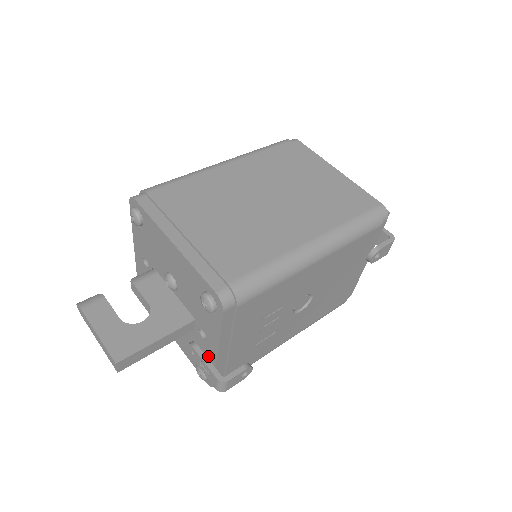
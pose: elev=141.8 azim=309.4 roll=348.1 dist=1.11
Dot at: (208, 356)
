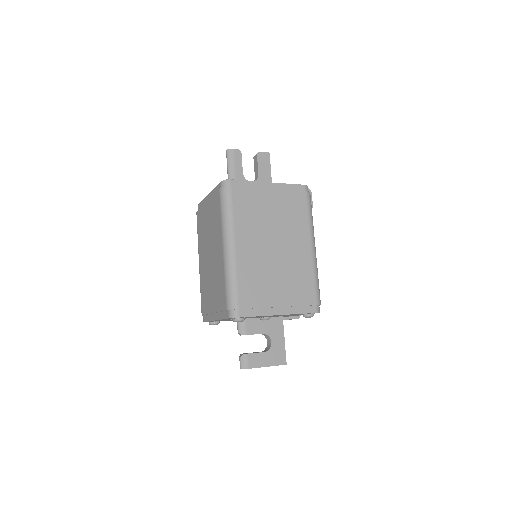
Dot at: (287, 317)
